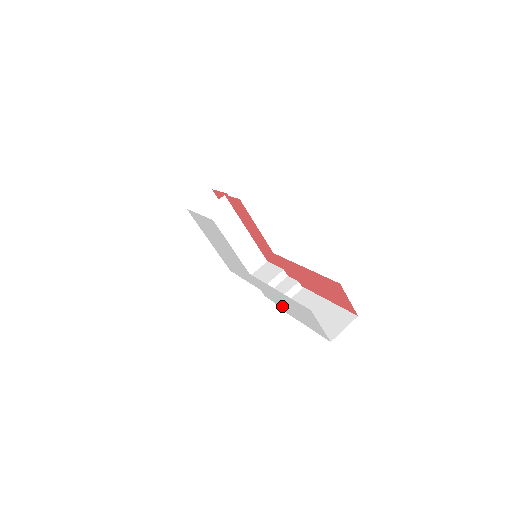
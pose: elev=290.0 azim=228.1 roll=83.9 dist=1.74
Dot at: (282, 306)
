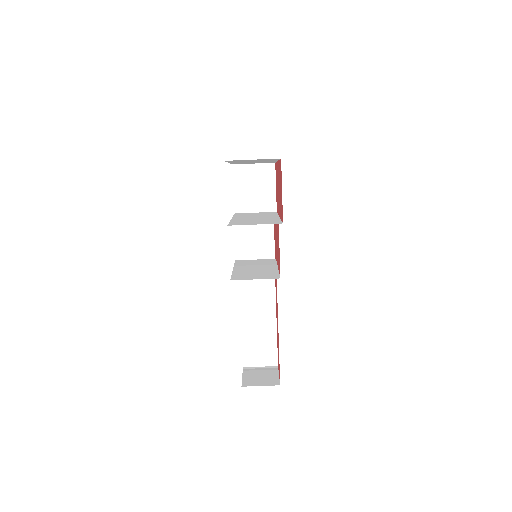
Dot at: occluded
